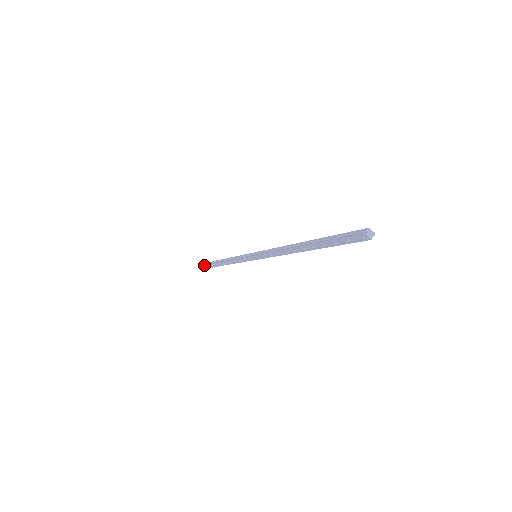
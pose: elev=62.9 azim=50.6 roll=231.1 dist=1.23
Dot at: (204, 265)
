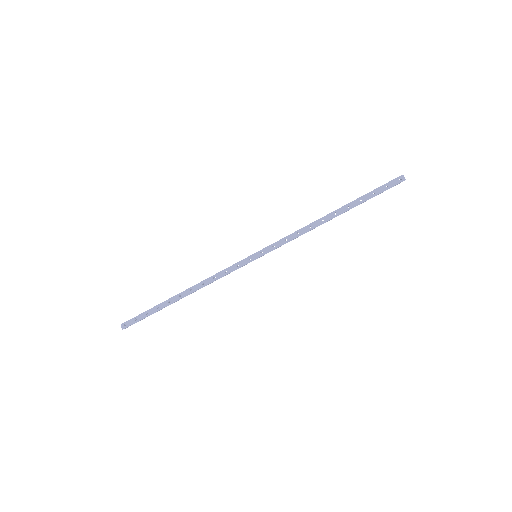
Dot at: (132, 318)
